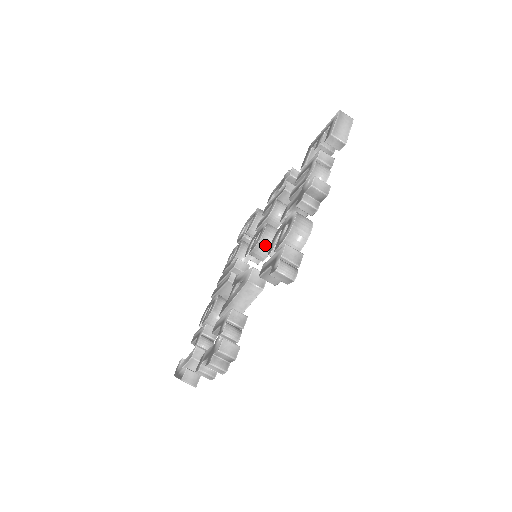
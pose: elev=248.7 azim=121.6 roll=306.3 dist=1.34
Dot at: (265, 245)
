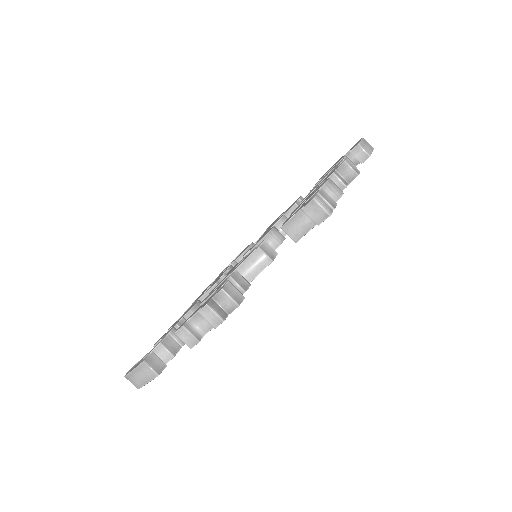
Dot at: (271, 241)
